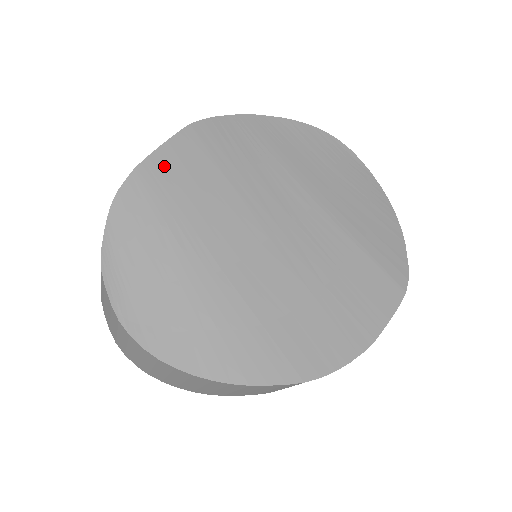
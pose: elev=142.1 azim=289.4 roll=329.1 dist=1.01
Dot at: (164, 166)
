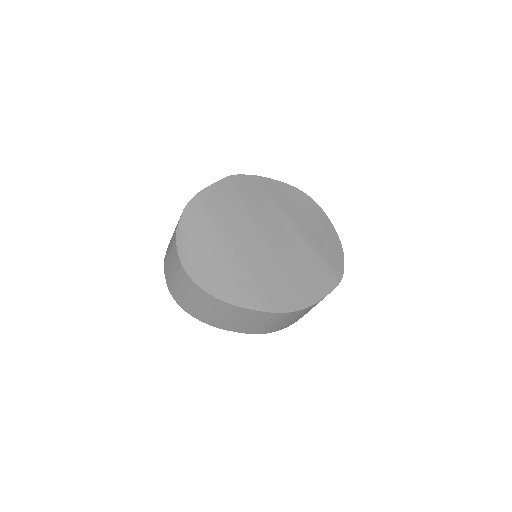
Dot at: (214, 194)
